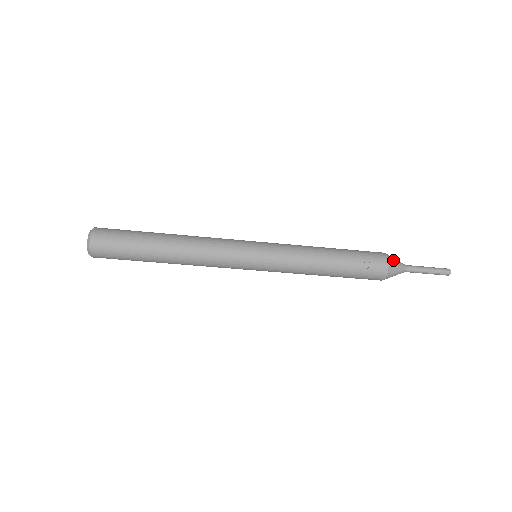
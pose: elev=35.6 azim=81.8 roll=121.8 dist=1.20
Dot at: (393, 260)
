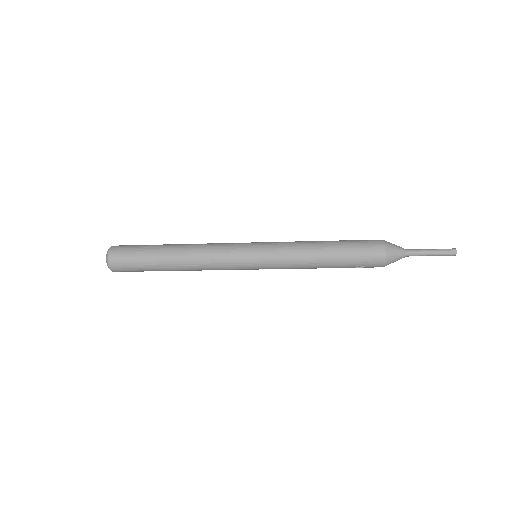
Dot at: (392, 258)
